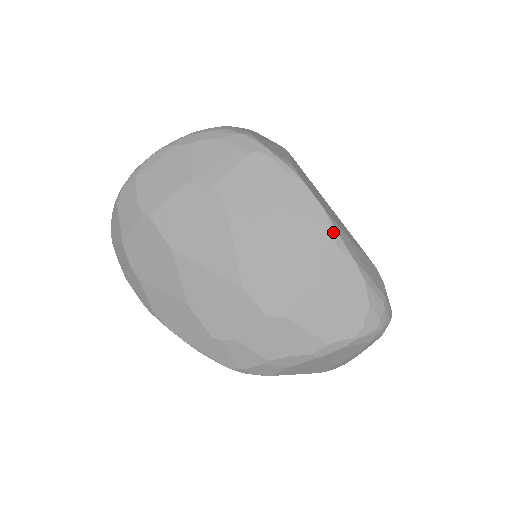
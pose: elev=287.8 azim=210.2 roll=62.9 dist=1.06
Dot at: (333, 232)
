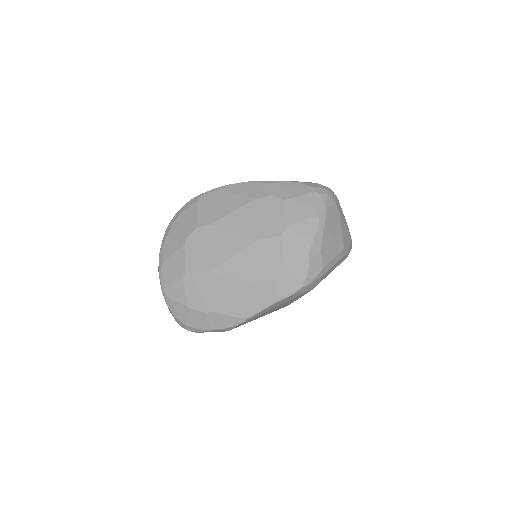
Dot at: (262, 182)
